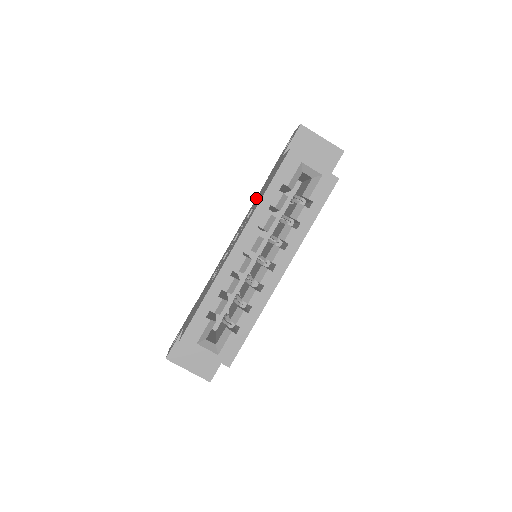
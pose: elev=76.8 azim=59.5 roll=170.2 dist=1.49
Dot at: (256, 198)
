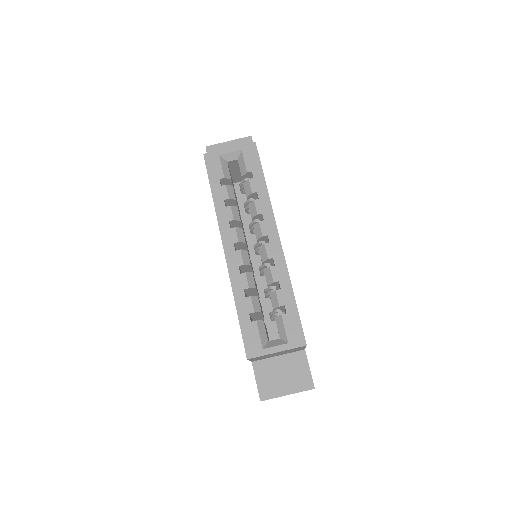
Dot at: occluded
